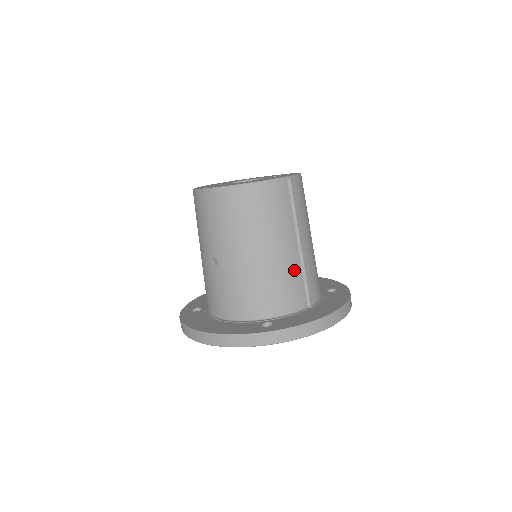
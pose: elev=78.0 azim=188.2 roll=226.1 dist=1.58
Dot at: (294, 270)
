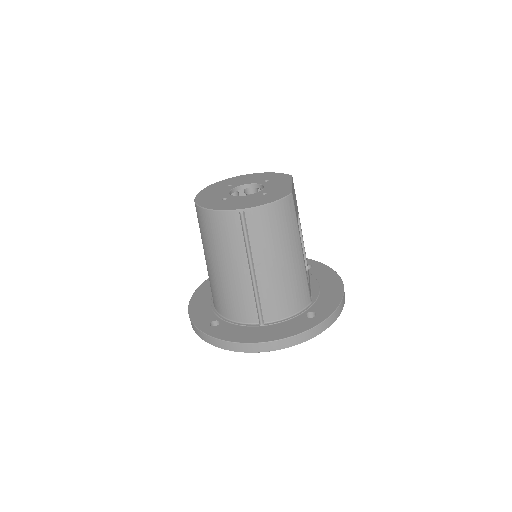
Dot at: (244, 291)
